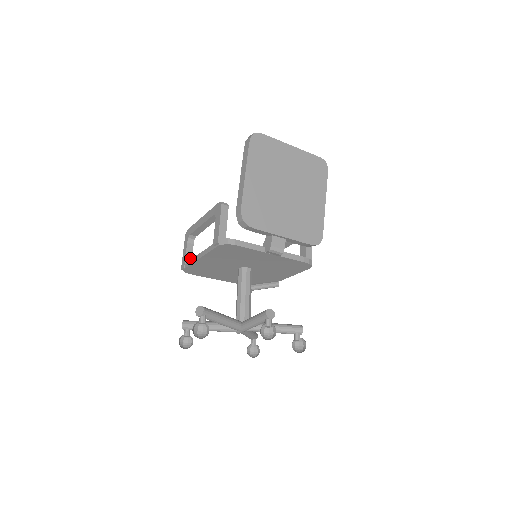
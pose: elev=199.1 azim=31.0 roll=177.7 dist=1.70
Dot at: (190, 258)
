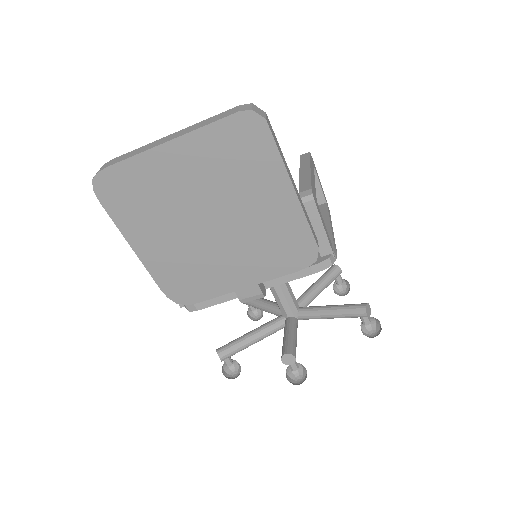
Dot at: occluded
